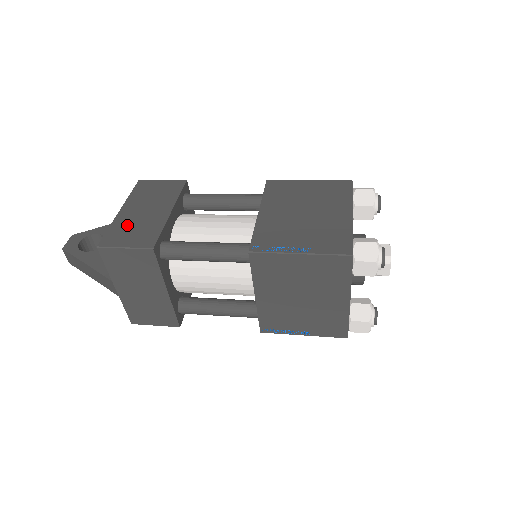
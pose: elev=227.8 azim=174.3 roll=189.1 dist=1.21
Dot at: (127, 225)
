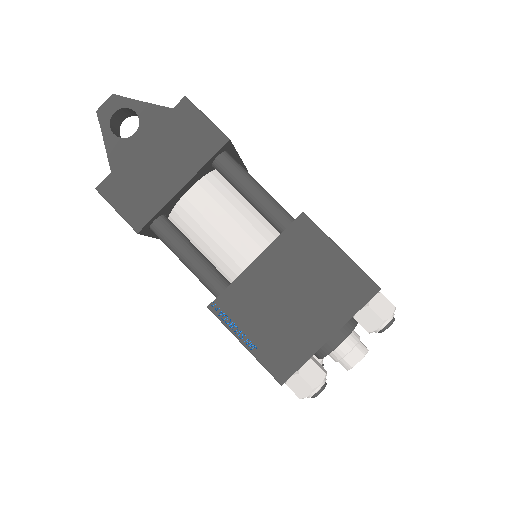
Dot at: (134, 176)
